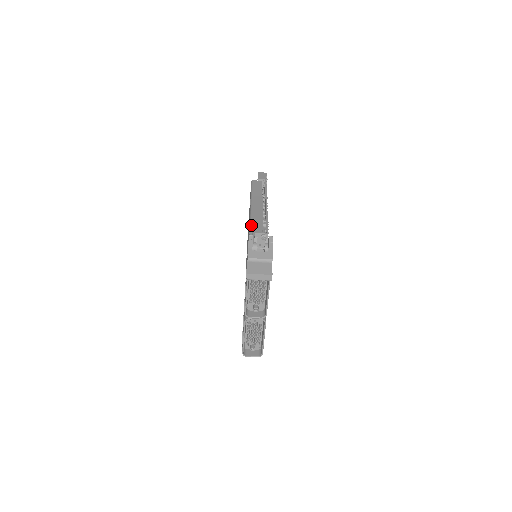
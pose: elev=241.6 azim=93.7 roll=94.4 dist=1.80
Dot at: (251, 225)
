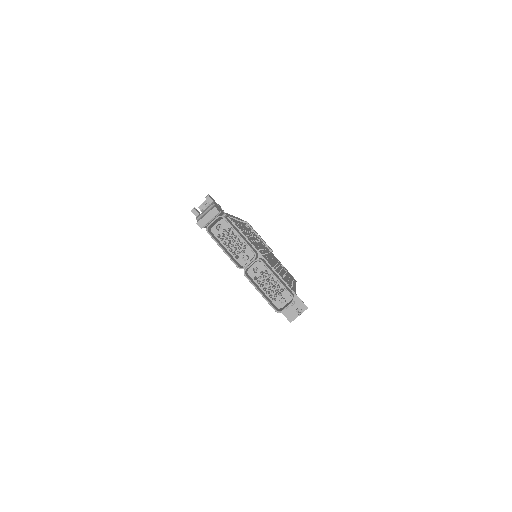
Dot at: occluded
